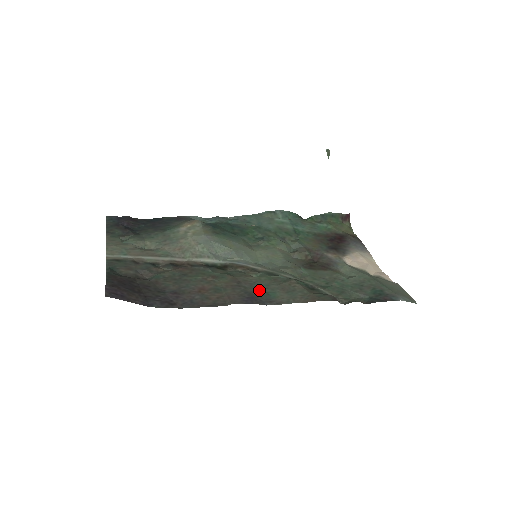
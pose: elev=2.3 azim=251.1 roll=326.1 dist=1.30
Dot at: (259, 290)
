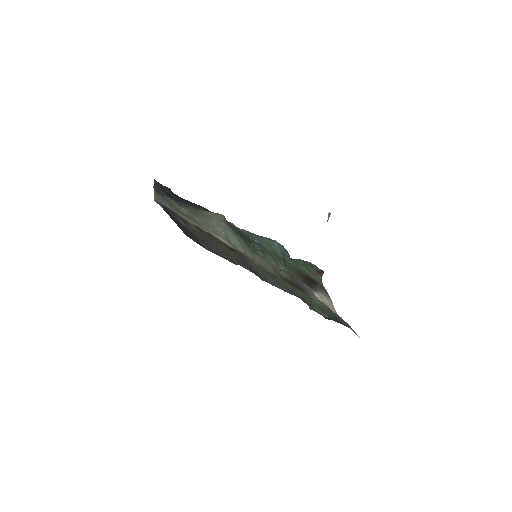
Dot at: (257, 271)
